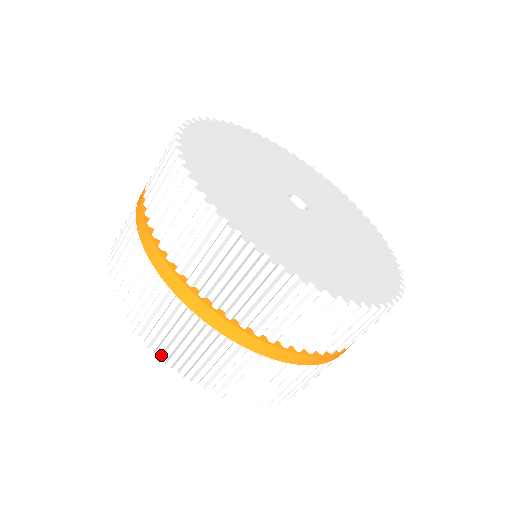
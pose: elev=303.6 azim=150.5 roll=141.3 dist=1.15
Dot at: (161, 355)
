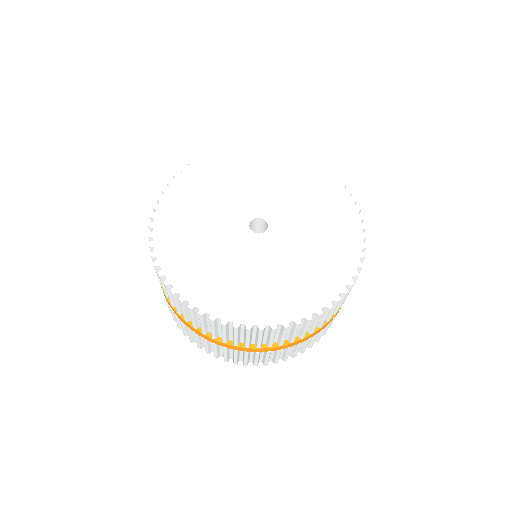
Dot at: occluded
